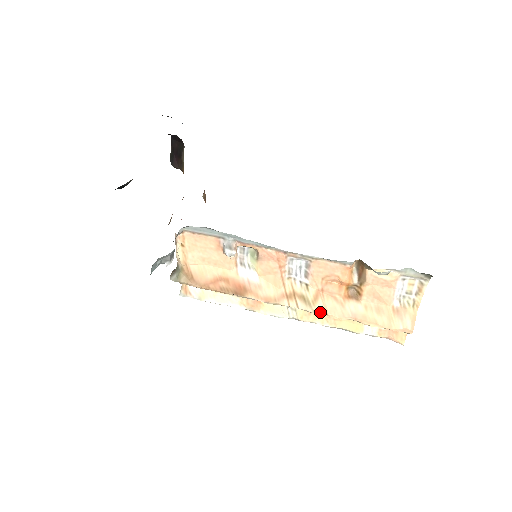
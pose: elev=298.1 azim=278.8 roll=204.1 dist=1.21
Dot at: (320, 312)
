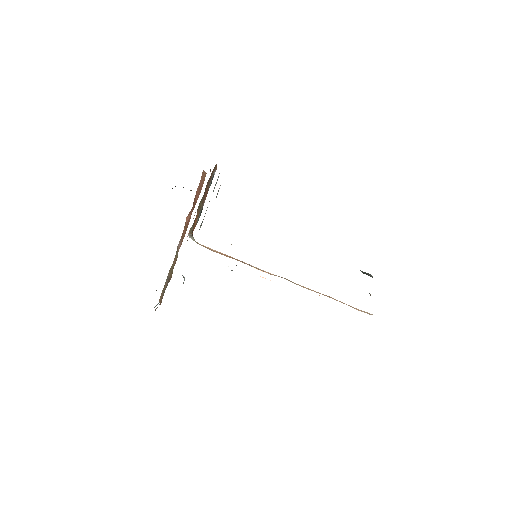
Dot at: occluded
